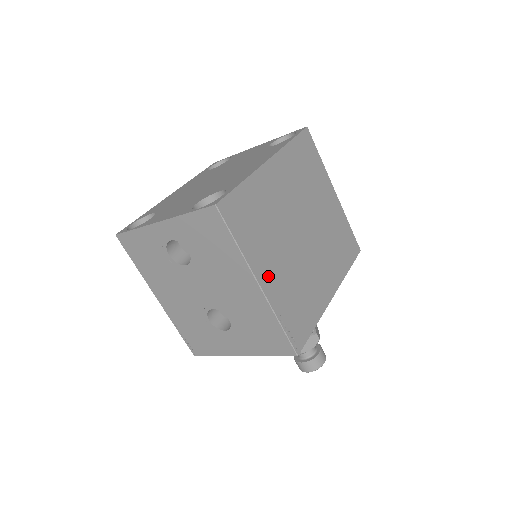
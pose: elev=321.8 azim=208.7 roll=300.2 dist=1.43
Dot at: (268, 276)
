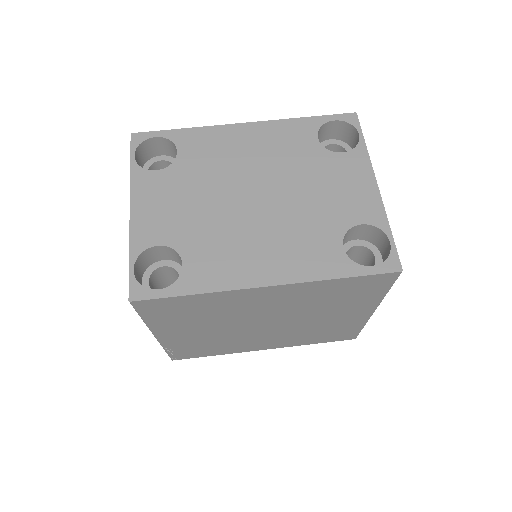
Dot at: (174, 335)
